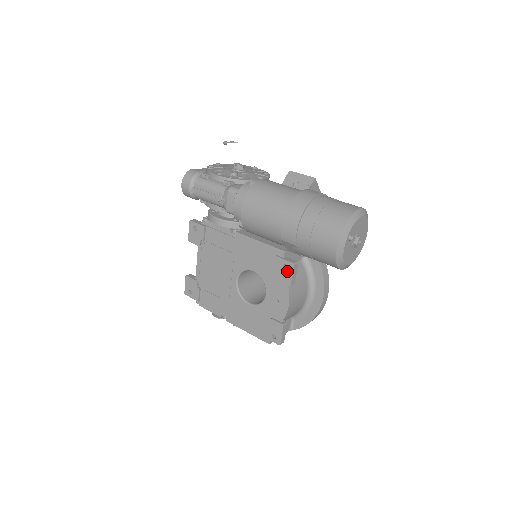
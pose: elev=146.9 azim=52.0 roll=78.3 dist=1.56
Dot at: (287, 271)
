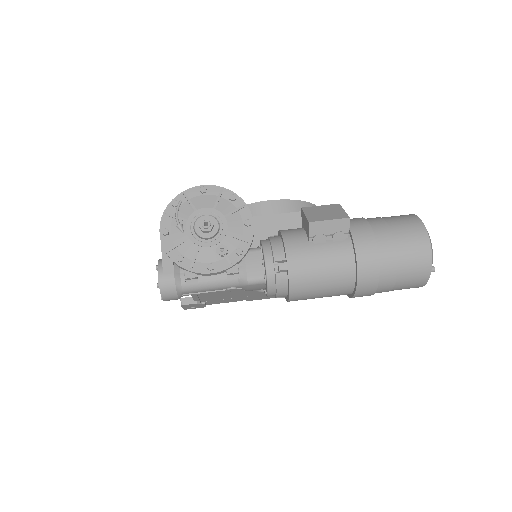
Dot at: occluded
